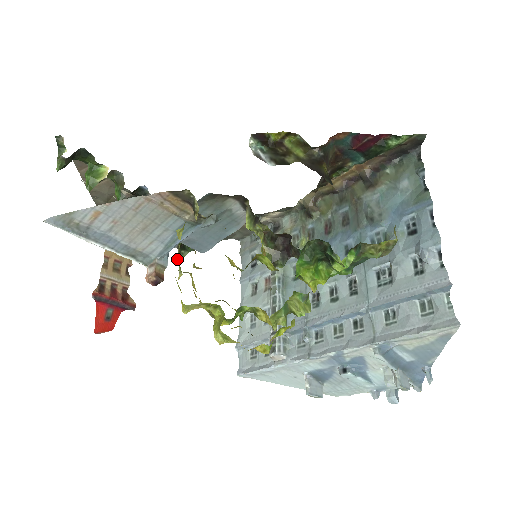
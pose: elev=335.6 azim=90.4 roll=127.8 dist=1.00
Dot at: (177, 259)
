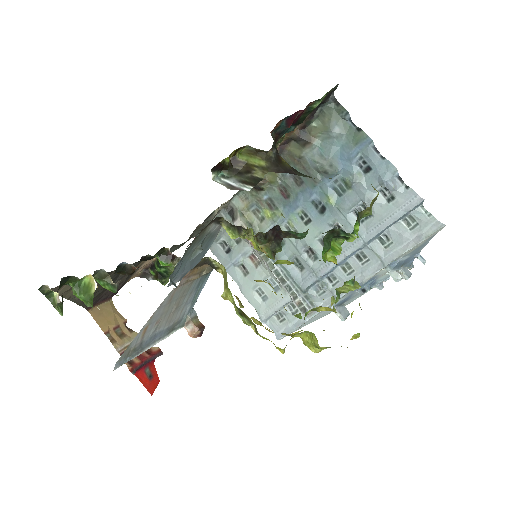
Dot at: occluded
